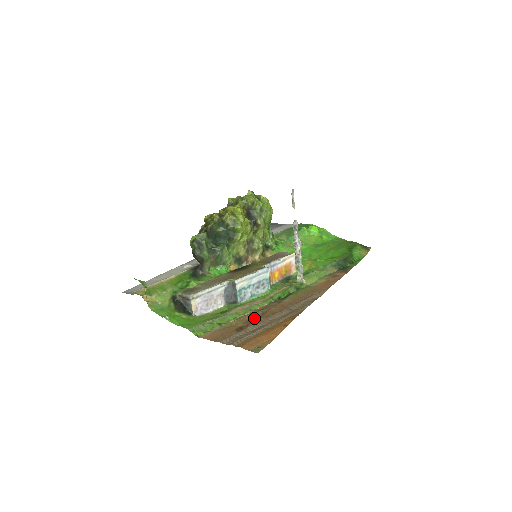
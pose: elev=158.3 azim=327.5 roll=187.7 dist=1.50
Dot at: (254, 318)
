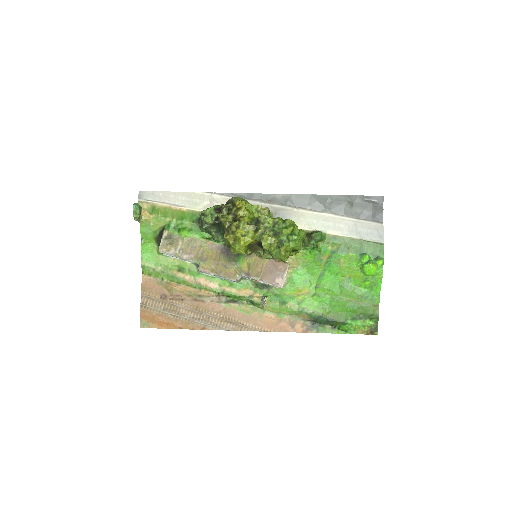
Dot at: (183, 298)
